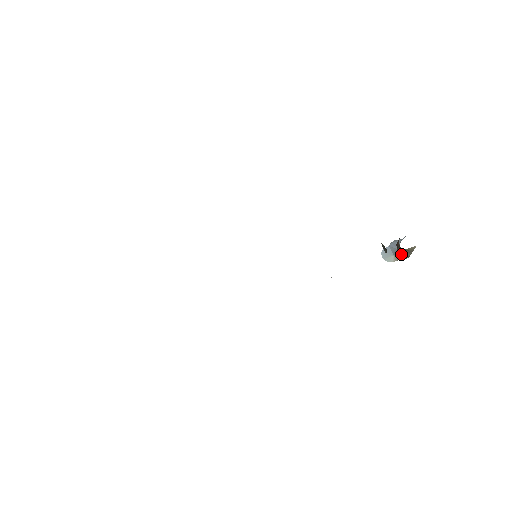
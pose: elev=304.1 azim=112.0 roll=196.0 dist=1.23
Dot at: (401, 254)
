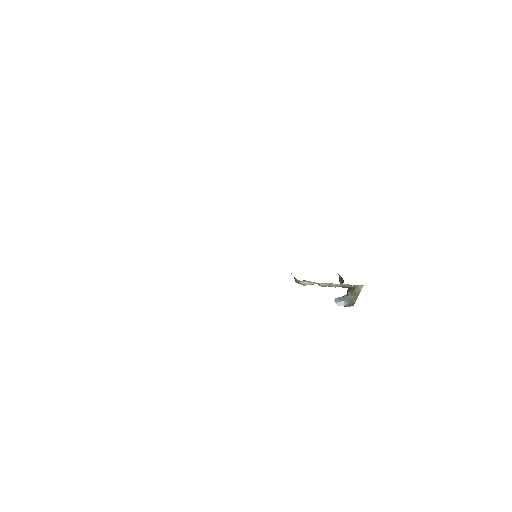
Dot at: (349, 298)
